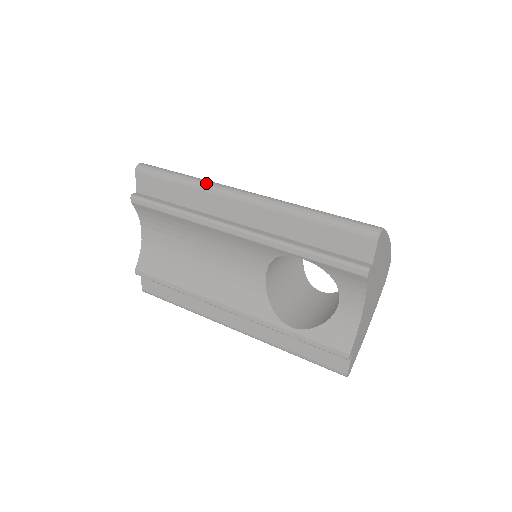
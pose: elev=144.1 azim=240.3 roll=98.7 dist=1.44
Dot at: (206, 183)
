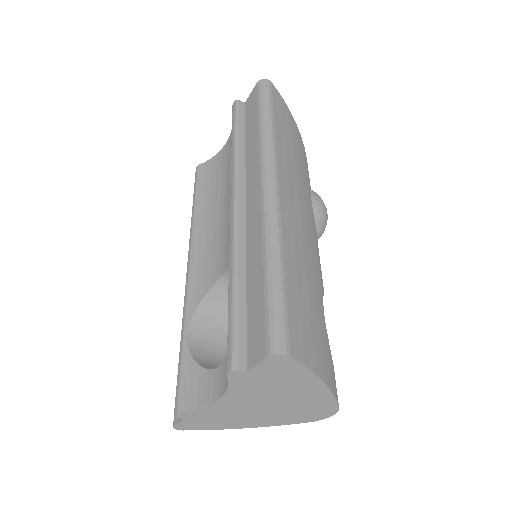
Dot at: (268, 143)
